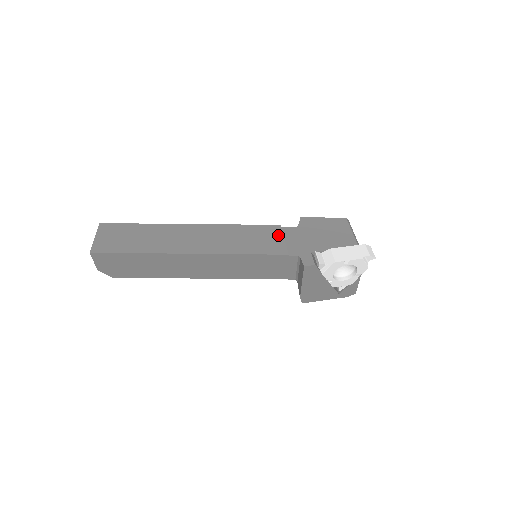
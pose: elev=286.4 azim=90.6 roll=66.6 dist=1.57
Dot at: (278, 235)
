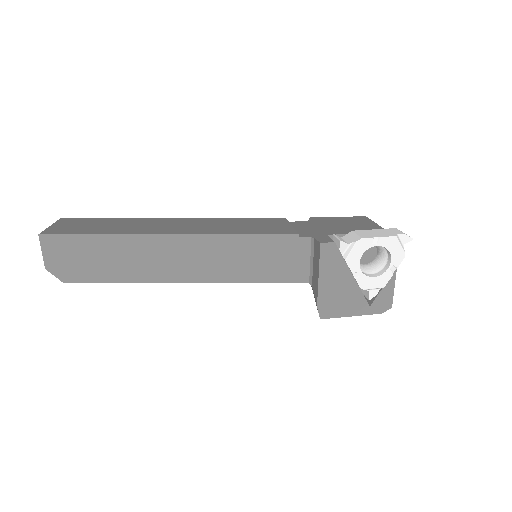
Dot at: (284, 223)
